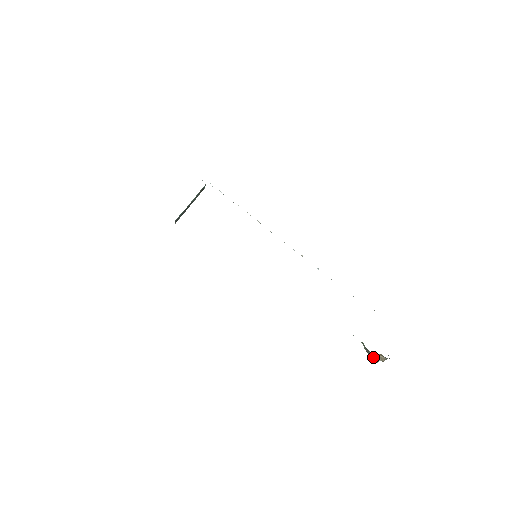
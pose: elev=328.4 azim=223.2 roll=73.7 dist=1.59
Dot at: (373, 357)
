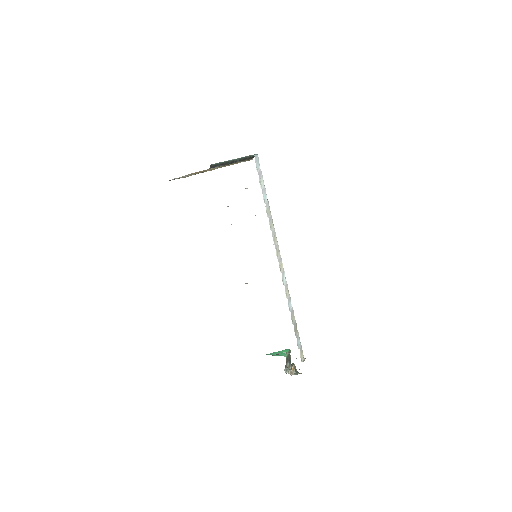
Dot at: (288, 366)
